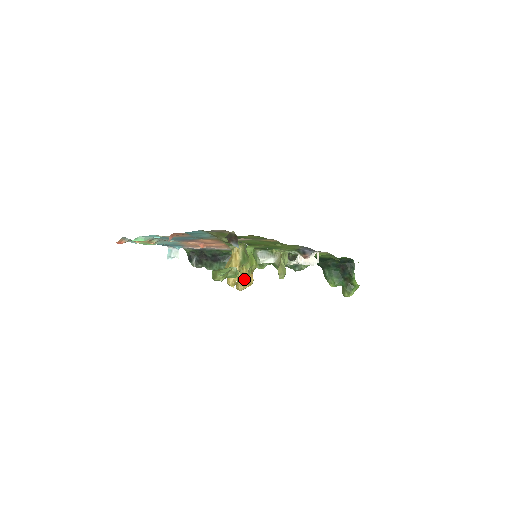
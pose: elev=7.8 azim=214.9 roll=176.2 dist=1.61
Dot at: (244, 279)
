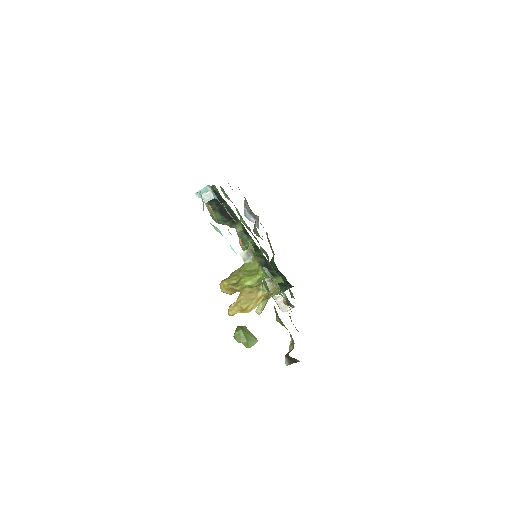
Dot at: (236, 291)
